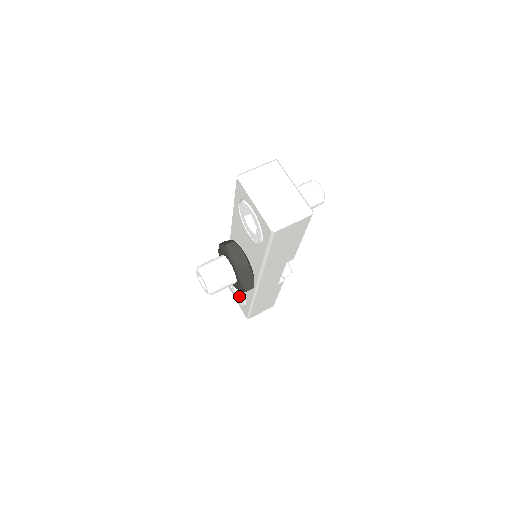
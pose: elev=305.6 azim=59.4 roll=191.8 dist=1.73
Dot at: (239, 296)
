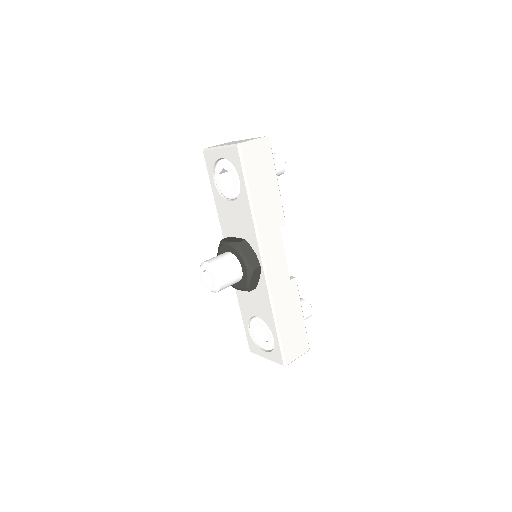
Dot at: (265, 342)
